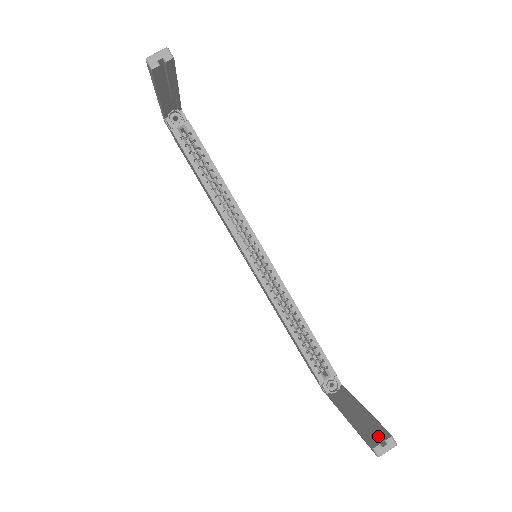
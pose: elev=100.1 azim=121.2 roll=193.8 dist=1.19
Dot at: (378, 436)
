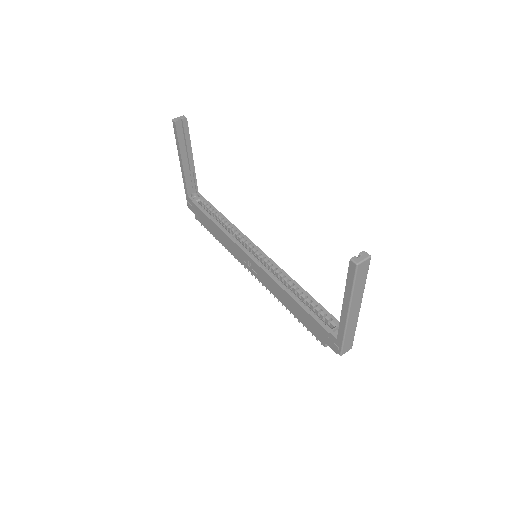
Dot at: occluded
